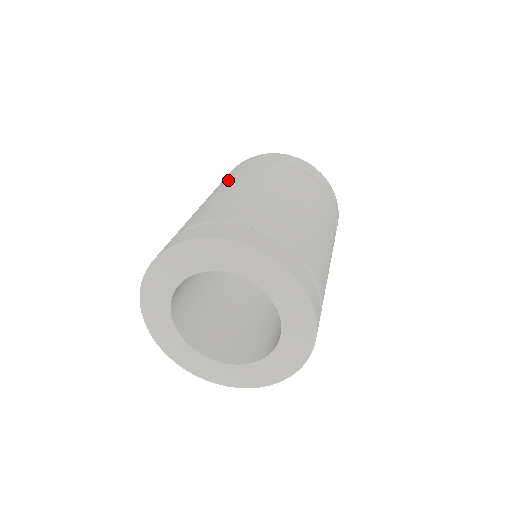
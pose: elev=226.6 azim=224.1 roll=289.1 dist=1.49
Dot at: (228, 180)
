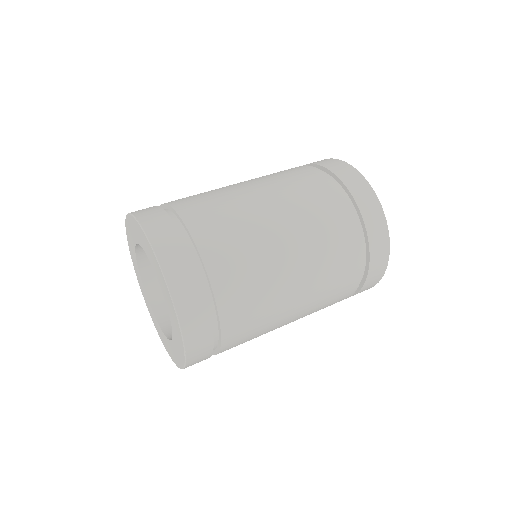
Dot at: occluded
